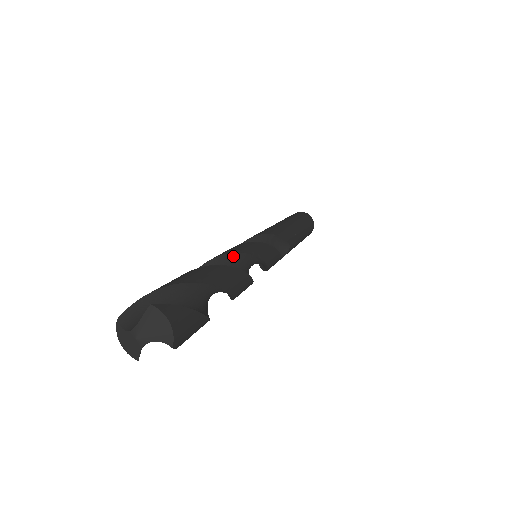
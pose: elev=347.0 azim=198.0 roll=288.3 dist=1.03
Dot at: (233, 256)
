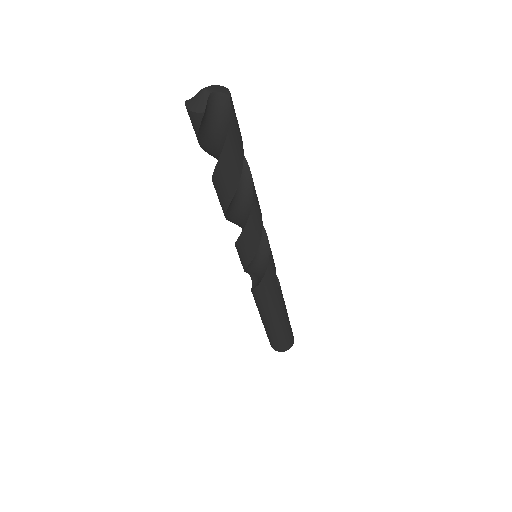
Dot at: occluded
